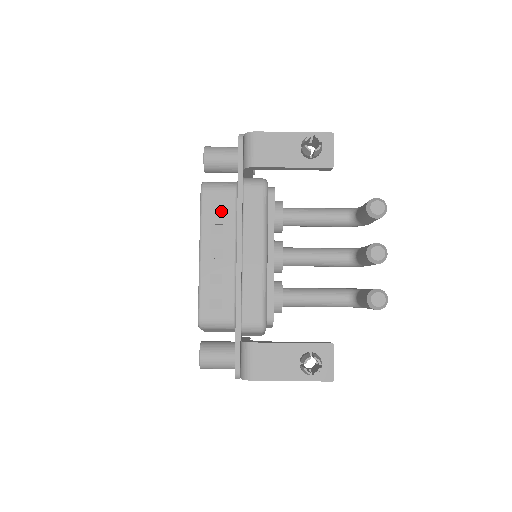
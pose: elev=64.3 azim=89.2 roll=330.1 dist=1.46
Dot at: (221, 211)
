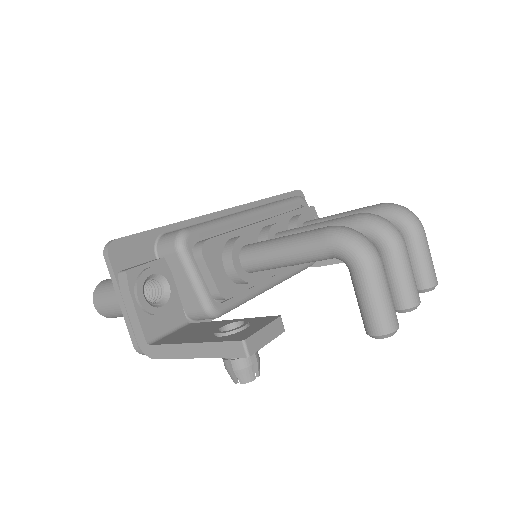
Dot at: occluded
